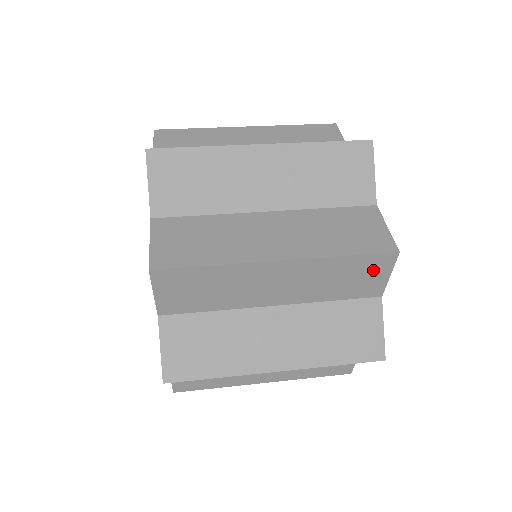
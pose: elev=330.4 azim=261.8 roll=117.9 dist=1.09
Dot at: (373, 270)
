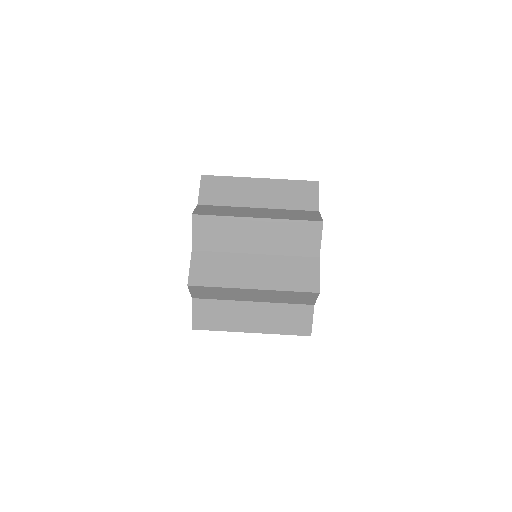
Dot at: occluded
